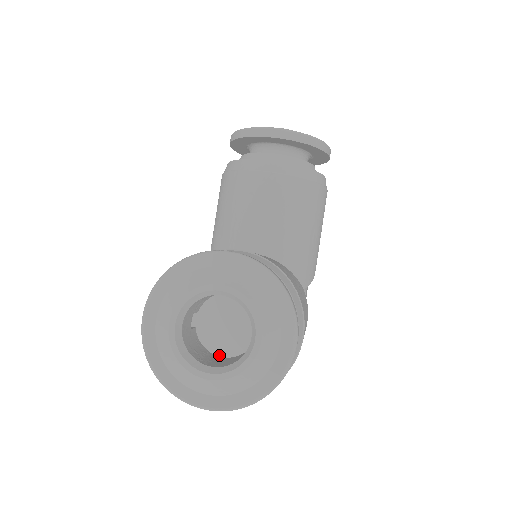
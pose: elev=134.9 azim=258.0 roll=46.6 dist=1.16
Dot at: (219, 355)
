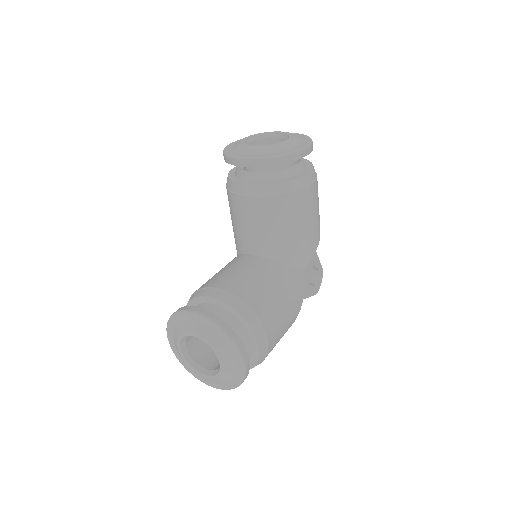
Dot at: occluded
